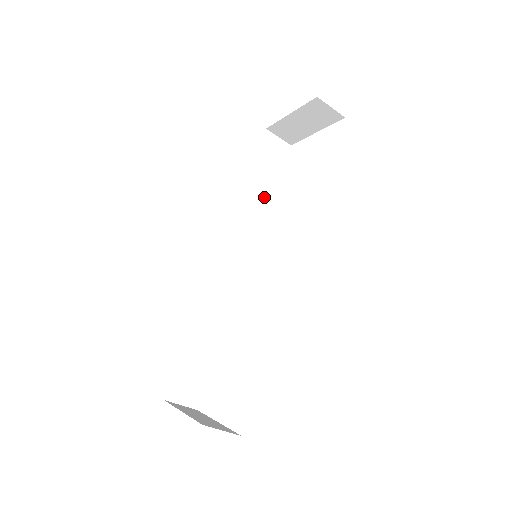
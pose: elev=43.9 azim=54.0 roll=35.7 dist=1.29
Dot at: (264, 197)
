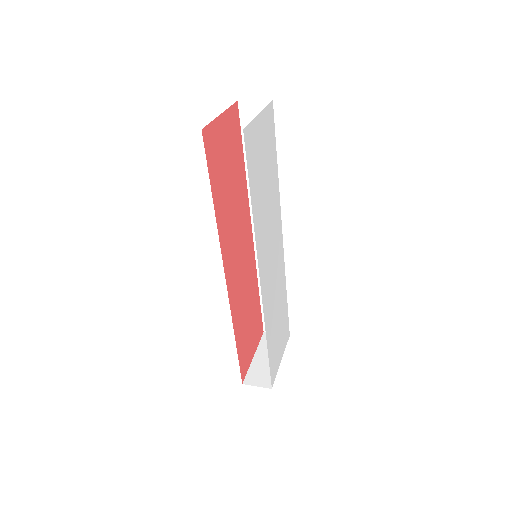
Dot at: occluded
